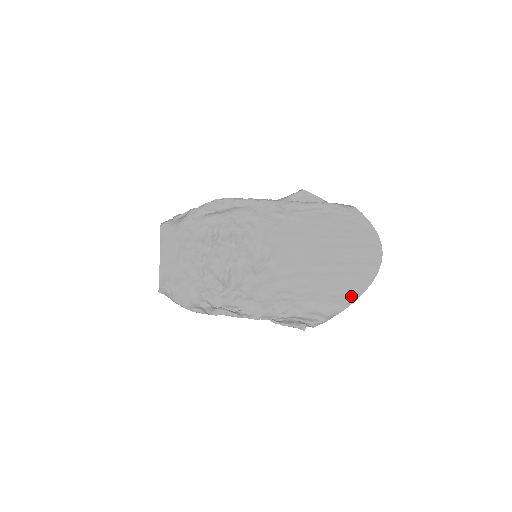
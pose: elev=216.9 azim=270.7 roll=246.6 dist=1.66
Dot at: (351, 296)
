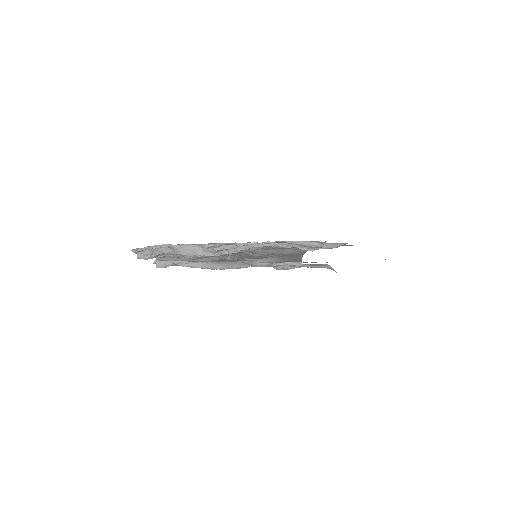
Dot at: occluded
